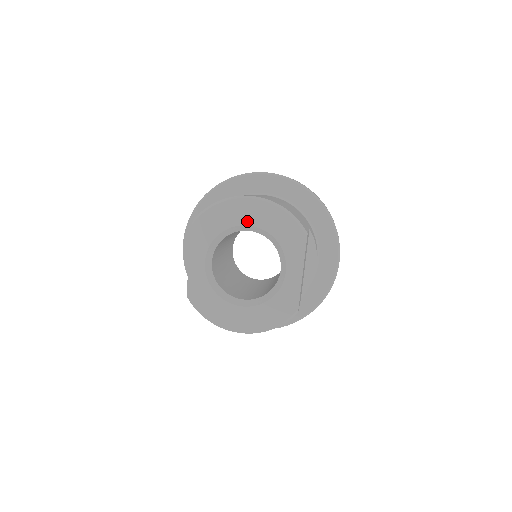
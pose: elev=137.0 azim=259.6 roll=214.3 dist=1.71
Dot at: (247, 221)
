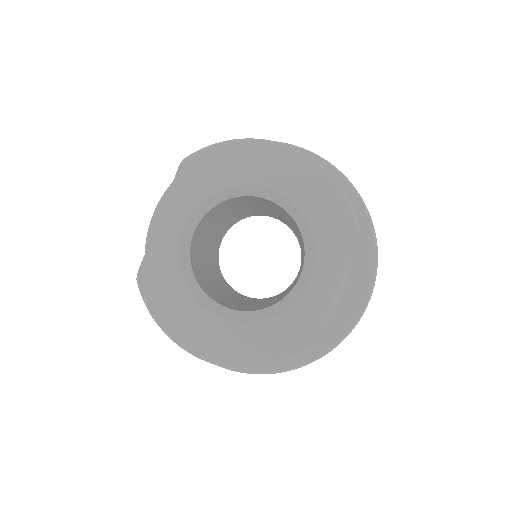
Dot at: (269, 181)
